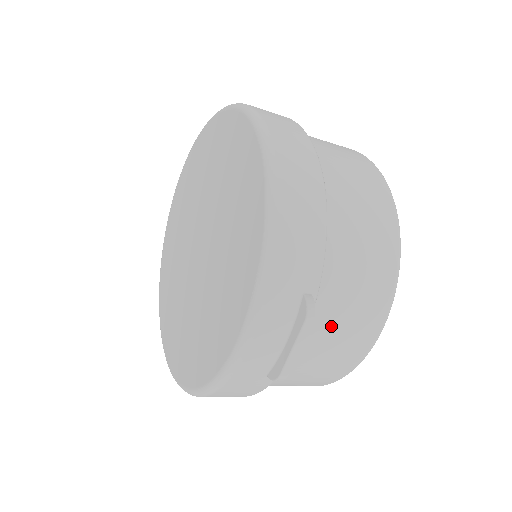
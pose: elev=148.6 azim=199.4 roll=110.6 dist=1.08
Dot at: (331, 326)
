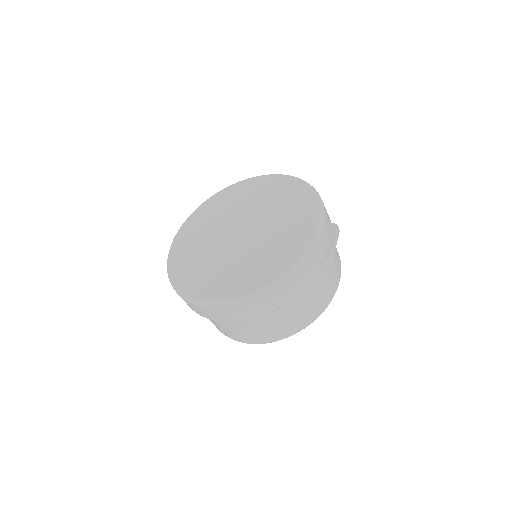
Dot at: occluded
